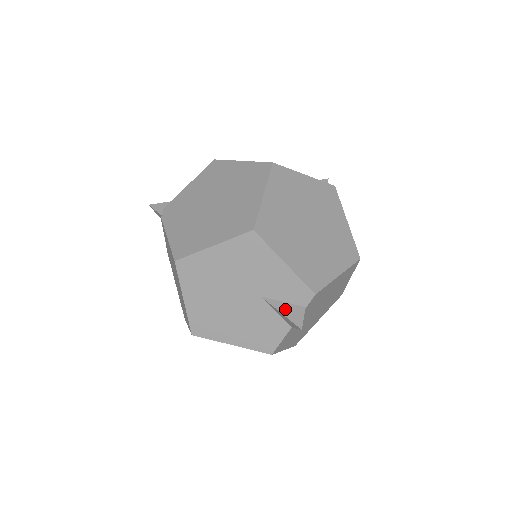
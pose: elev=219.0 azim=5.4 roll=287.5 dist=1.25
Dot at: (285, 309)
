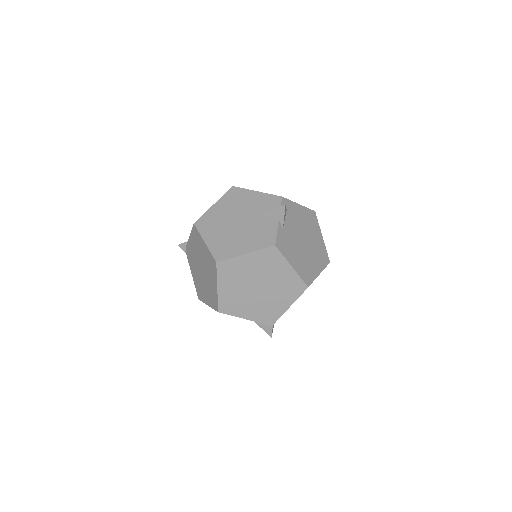
Dot at: (262, 325)
